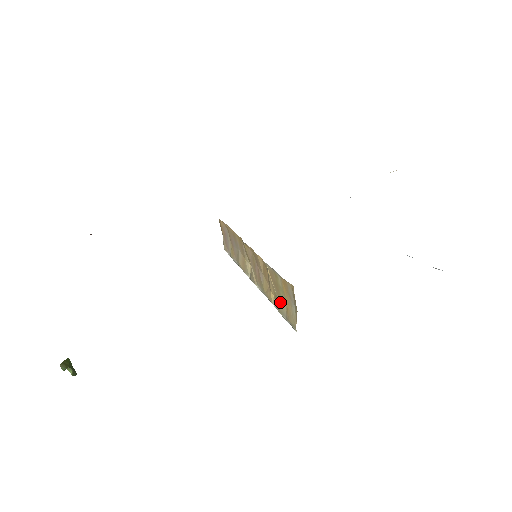
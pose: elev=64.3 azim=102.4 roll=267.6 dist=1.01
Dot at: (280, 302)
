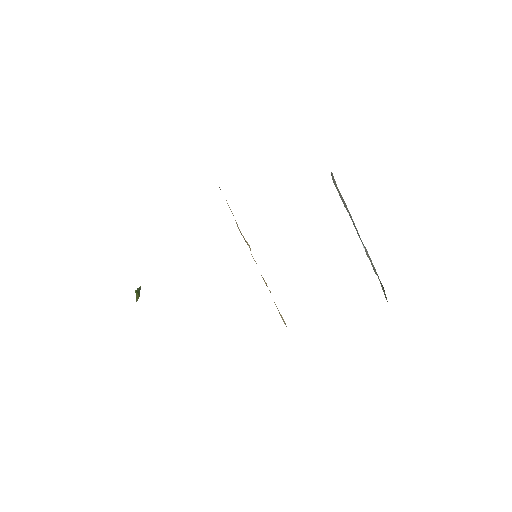
Dot at: (275, 304)
